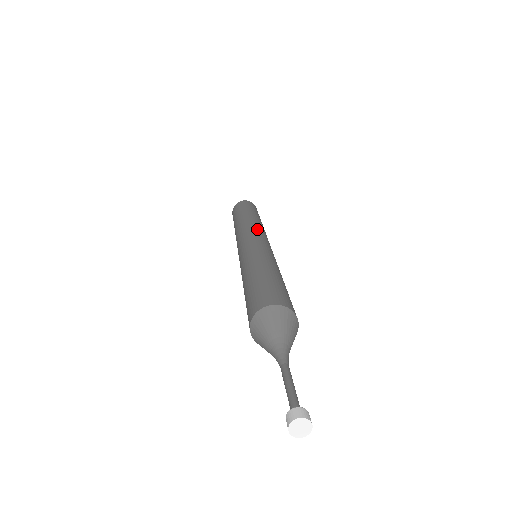
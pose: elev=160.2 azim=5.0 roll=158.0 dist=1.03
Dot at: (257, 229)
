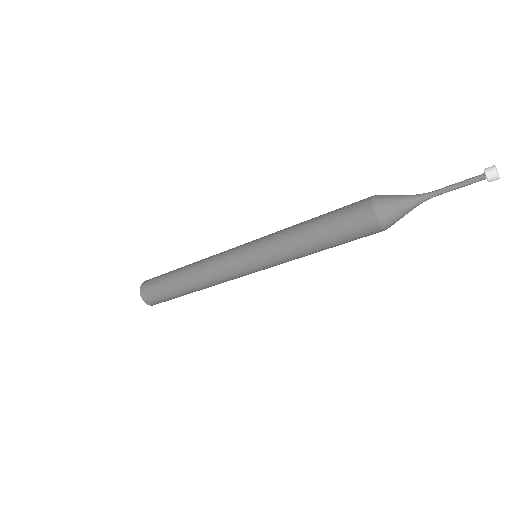
Dot at: occluded
